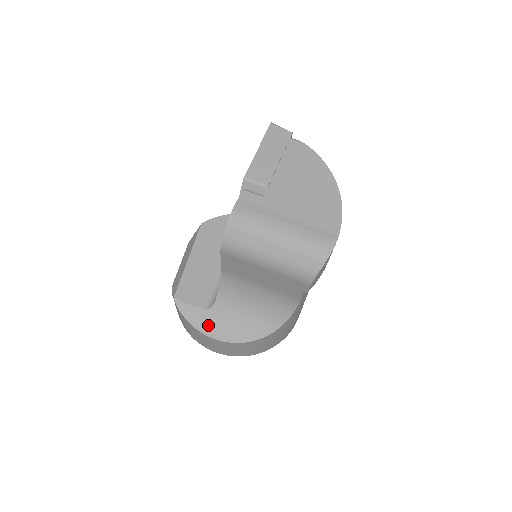
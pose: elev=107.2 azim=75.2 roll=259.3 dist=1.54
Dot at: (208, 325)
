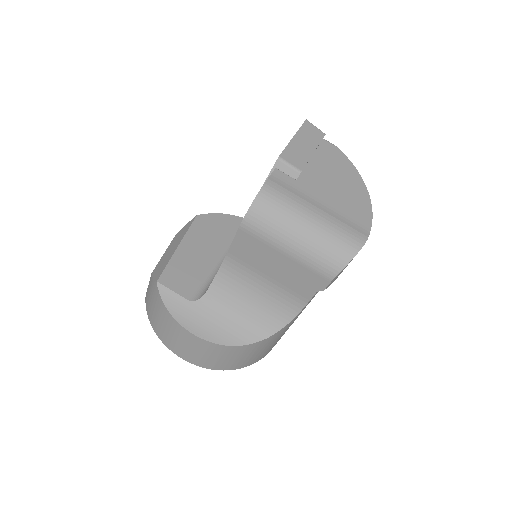
Dot at: (191, 319)
